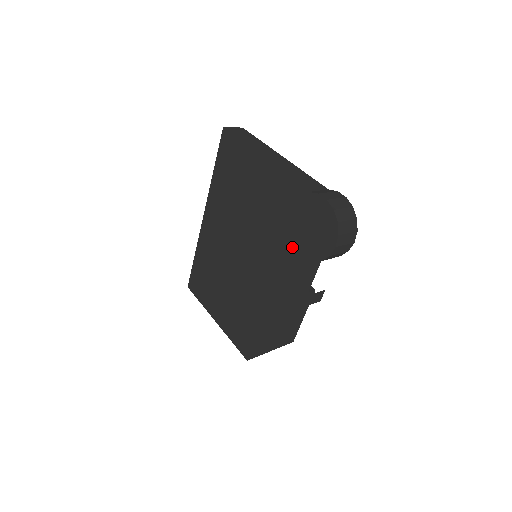
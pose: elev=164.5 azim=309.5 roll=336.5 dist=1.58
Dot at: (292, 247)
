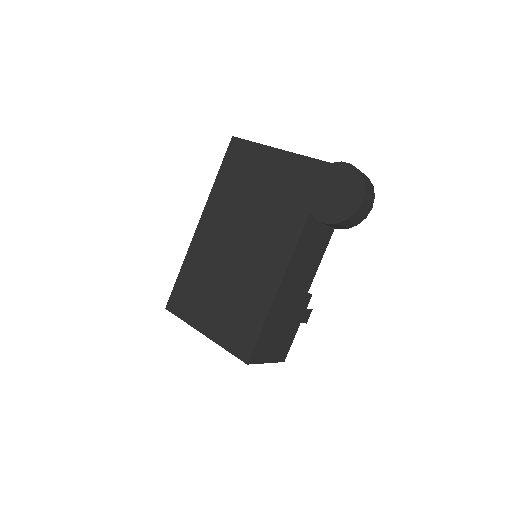
Dot at: (309, 222)
